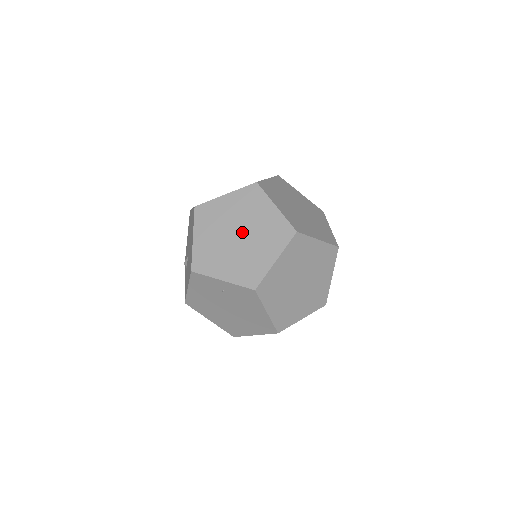
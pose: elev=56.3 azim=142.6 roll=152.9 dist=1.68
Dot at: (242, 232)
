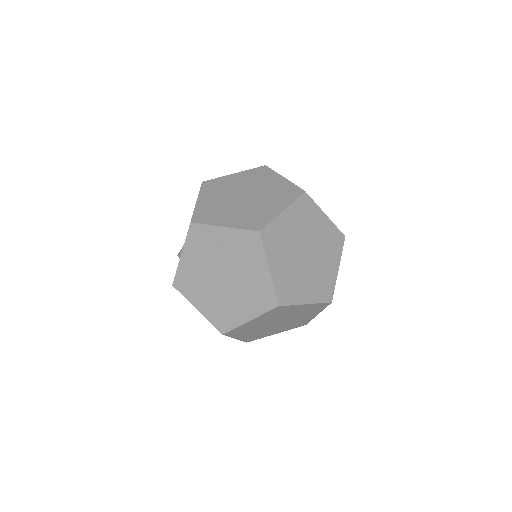
Dot at: (249, 194)
